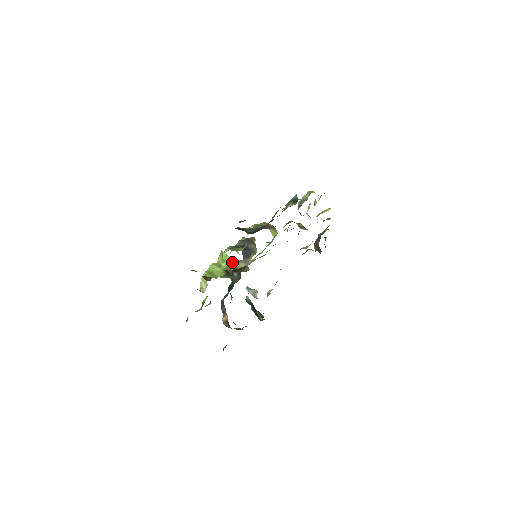
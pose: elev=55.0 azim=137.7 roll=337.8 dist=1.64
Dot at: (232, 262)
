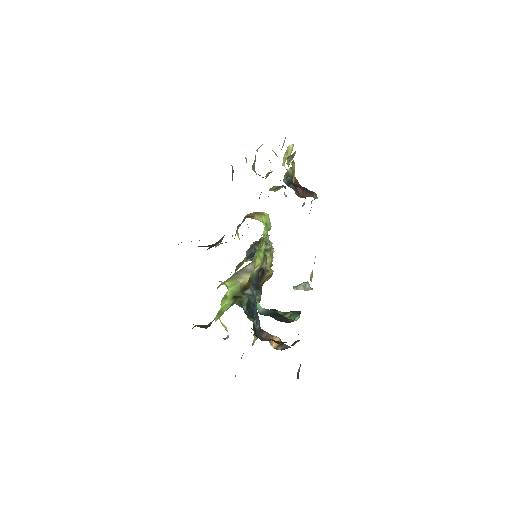
Dot at: (233, 284)
